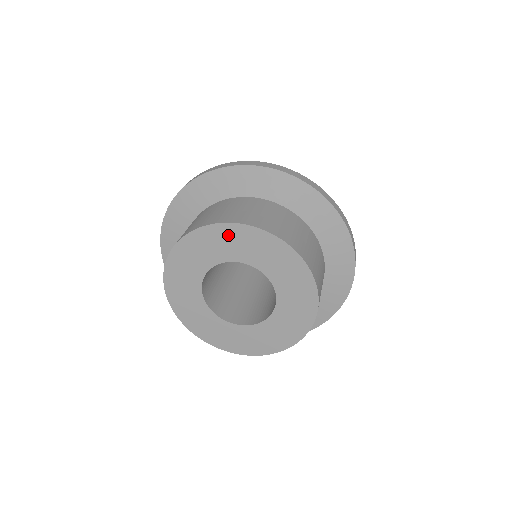
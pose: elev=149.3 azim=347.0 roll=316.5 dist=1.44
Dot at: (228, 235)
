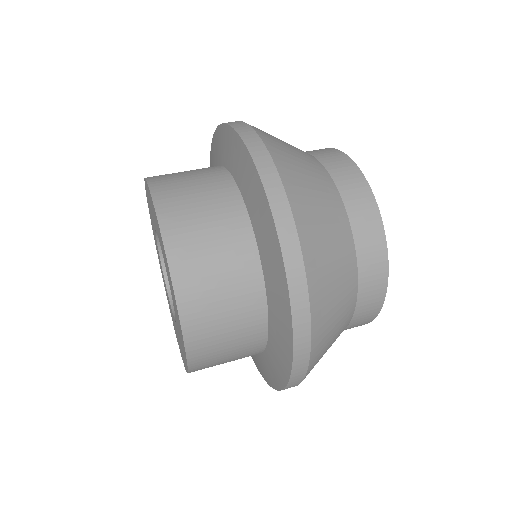
Dot at: (155, 215)
